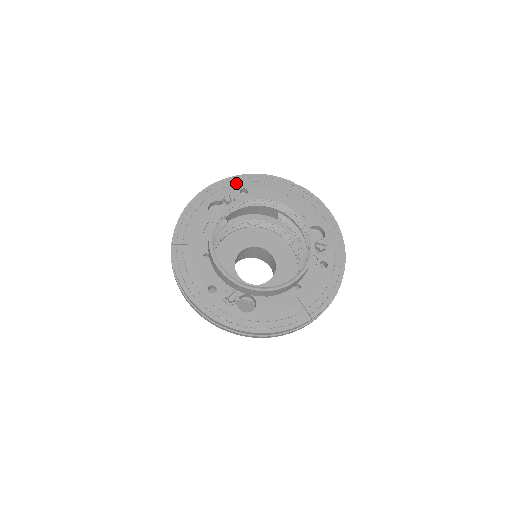
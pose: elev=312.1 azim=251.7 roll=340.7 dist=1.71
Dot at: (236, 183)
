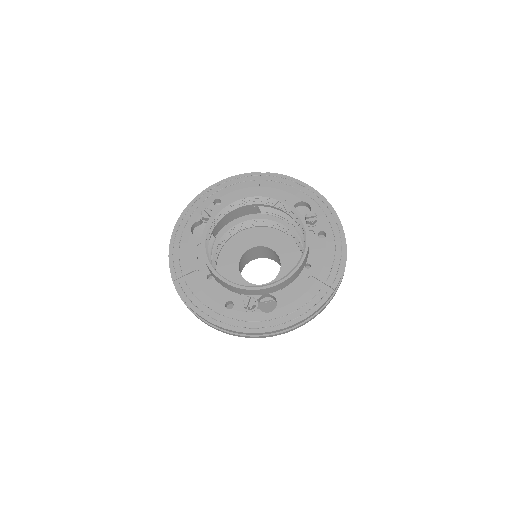
Dot at: (206, 197)
